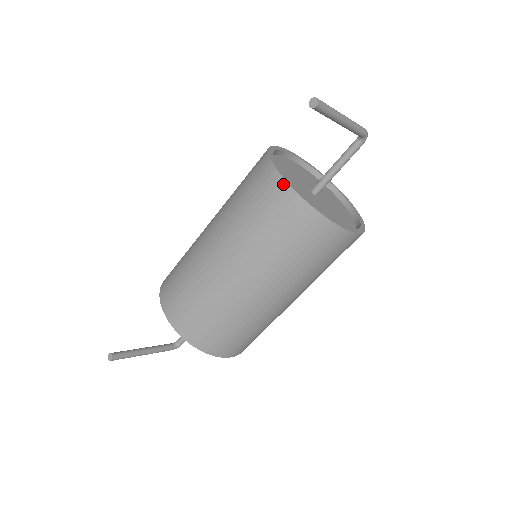
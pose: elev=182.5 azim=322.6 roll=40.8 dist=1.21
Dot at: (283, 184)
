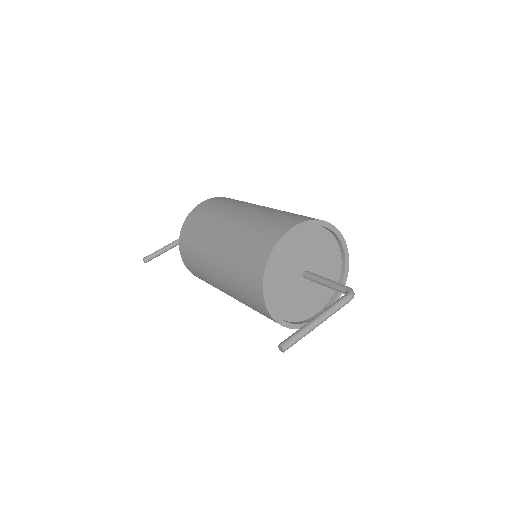
Dot at: (265, 308)
